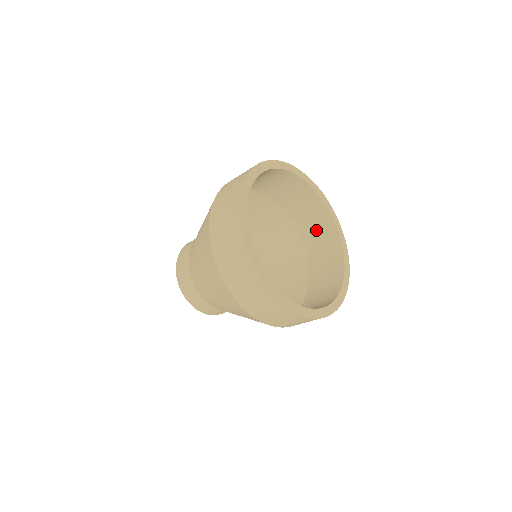
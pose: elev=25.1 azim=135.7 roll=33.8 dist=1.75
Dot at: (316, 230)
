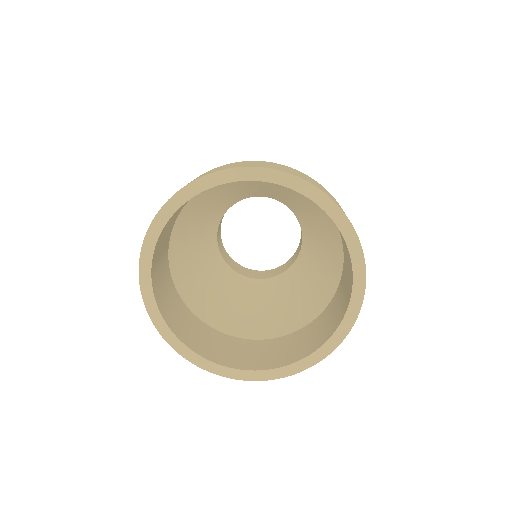
Dot at: occluded
